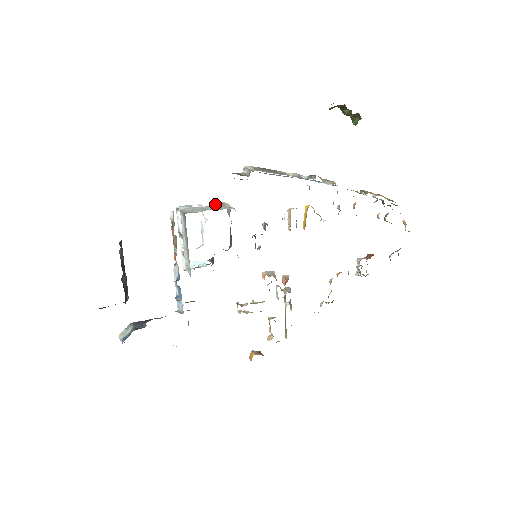
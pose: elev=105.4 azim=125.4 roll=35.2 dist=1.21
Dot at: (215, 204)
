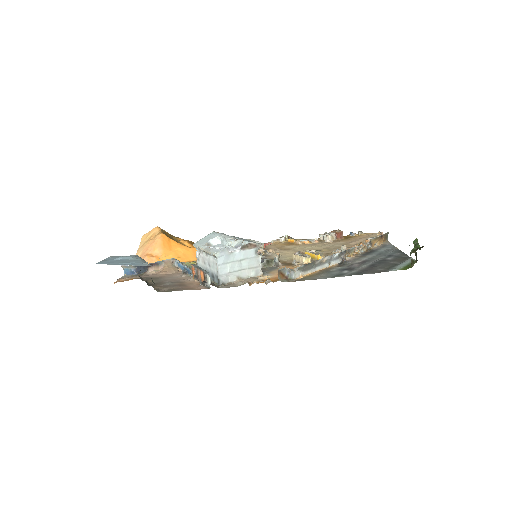
Dot at: (250, 245)
